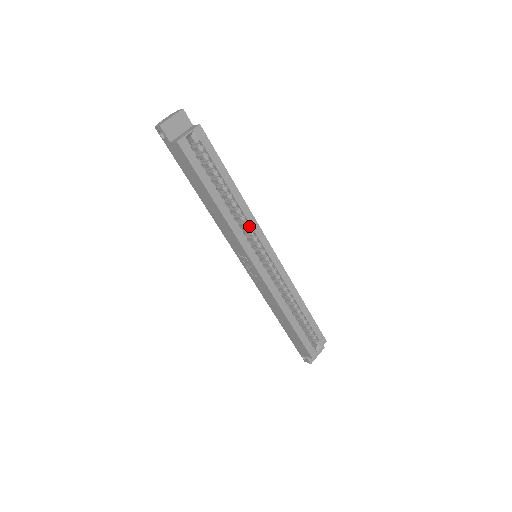
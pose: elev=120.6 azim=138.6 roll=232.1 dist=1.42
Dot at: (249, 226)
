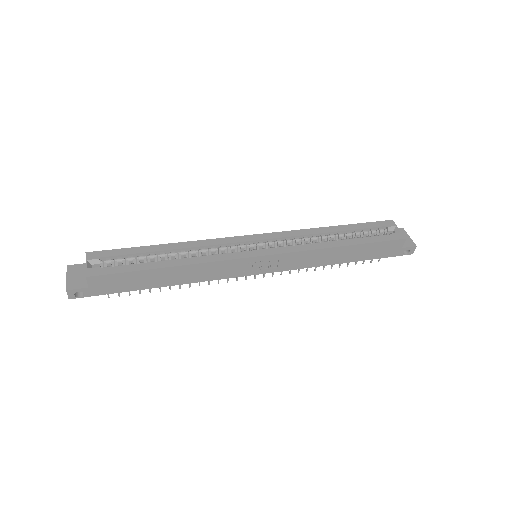
Dot at: (216, 248)
